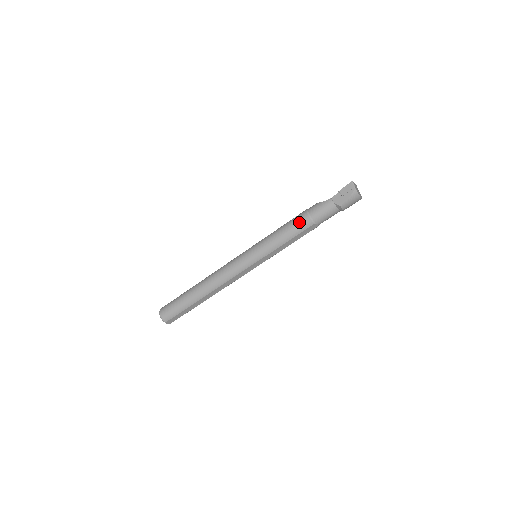
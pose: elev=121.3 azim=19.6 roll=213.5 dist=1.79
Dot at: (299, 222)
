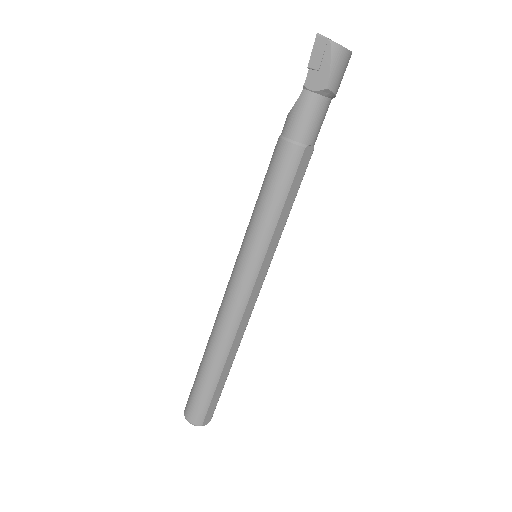
Dot at: (281, 162)
